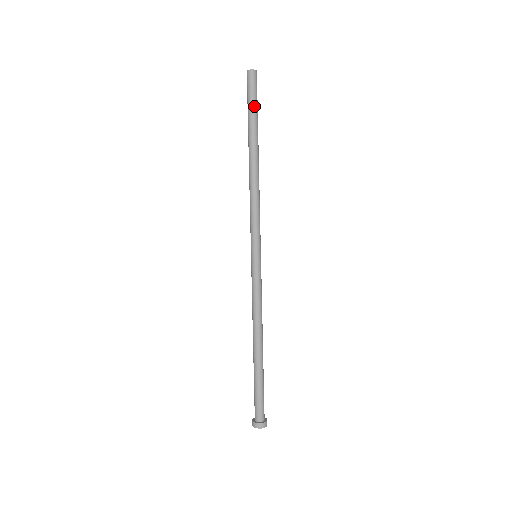
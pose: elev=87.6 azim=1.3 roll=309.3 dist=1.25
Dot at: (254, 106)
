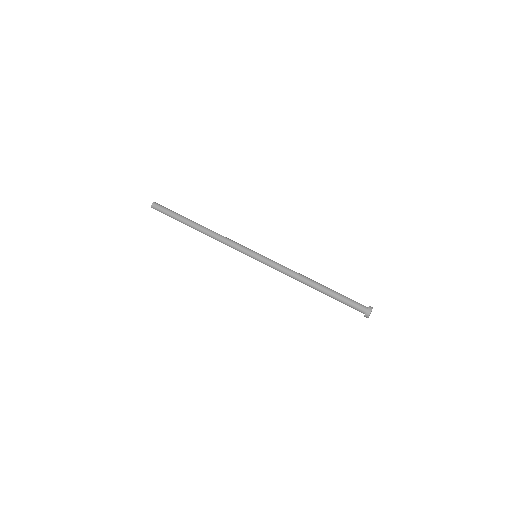
Dot at: (172, 212)
